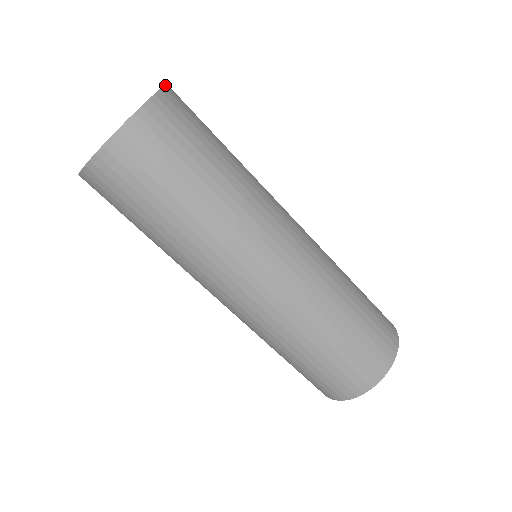
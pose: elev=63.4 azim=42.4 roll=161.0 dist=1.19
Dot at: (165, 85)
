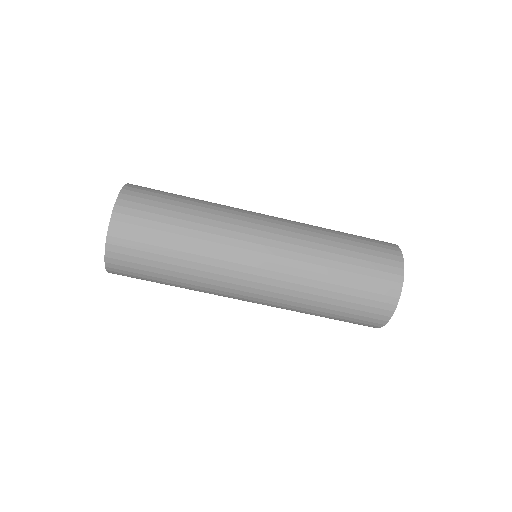
Dot at: (118, 194)
